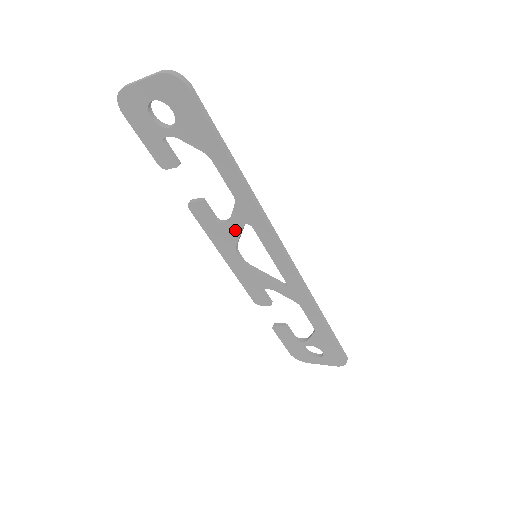
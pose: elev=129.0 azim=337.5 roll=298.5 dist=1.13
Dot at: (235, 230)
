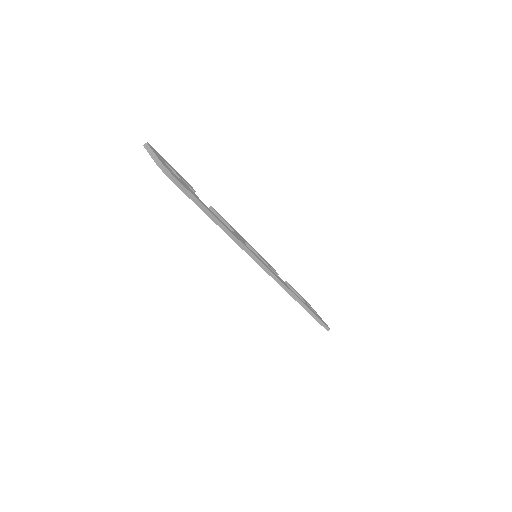
Dot at: occluded
